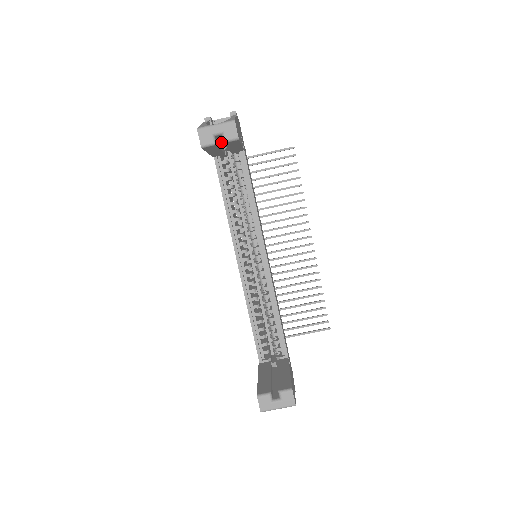
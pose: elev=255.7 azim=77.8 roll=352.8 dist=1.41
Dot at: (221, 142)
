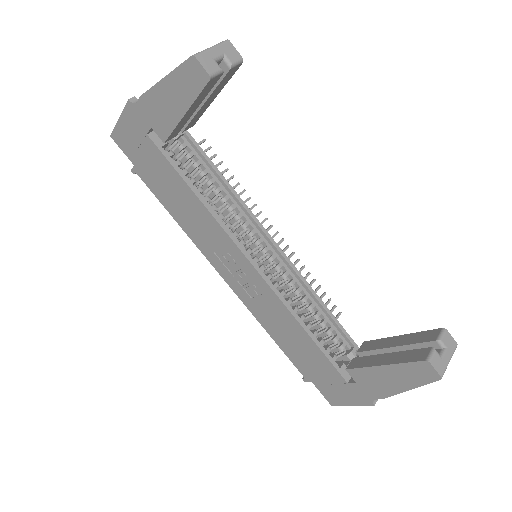
Dot at: occluded
